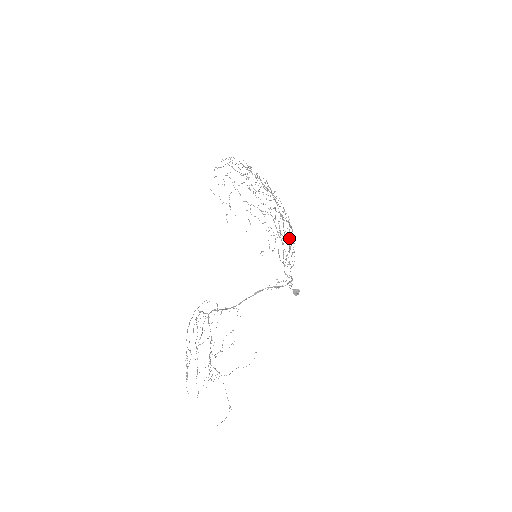
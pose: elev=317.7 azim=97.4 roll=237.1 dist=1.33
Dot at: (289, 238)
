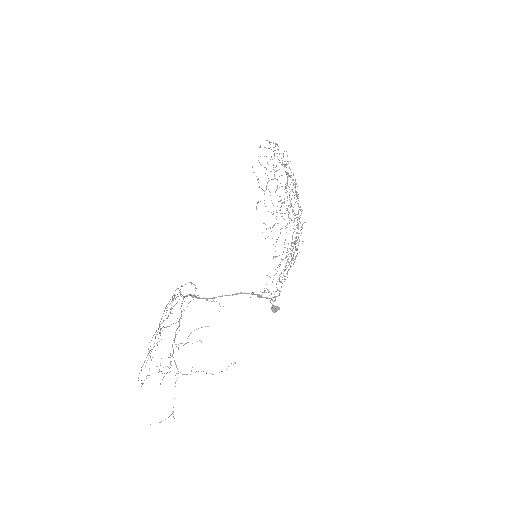
Dot at: (287, 250)
